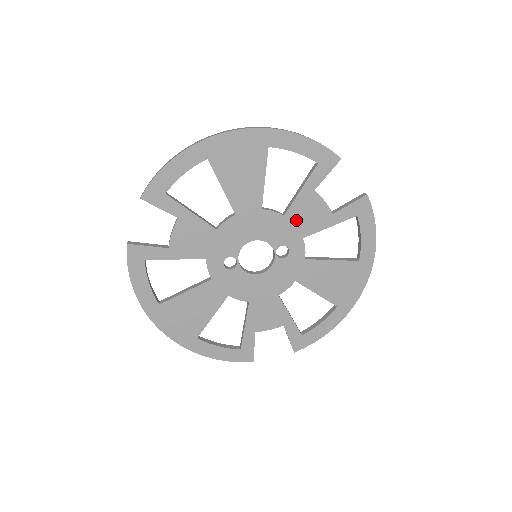
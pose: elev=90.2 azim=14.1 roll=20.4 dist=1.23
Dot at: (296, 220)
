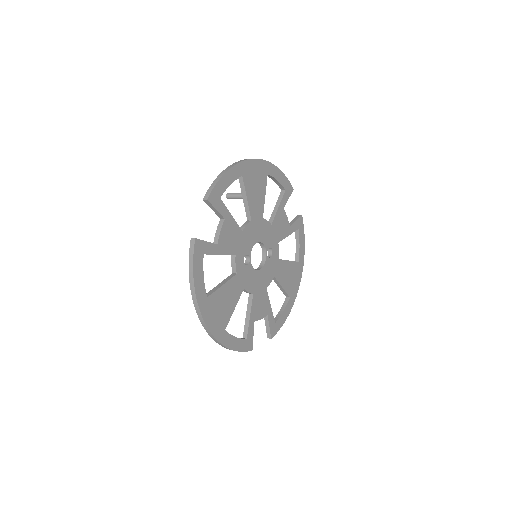
Dot at: (276, 229)
